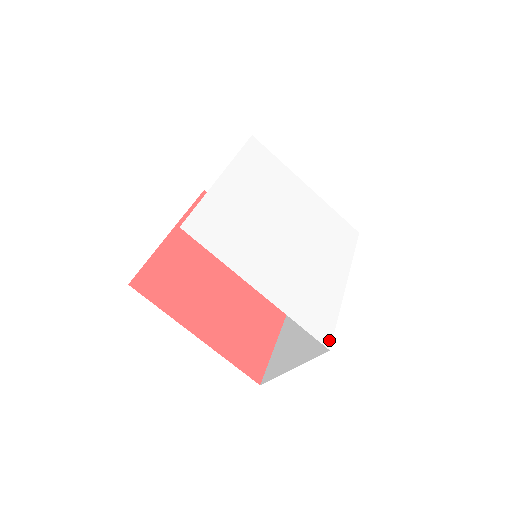
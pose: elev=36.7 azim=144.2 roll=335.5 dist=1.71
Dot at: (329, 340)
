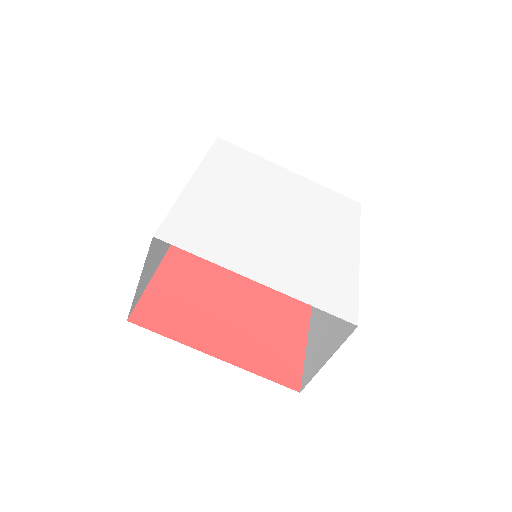
Dot at: (354, 315)
